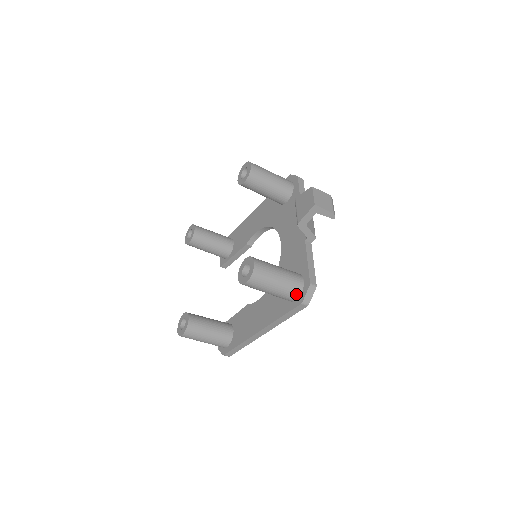
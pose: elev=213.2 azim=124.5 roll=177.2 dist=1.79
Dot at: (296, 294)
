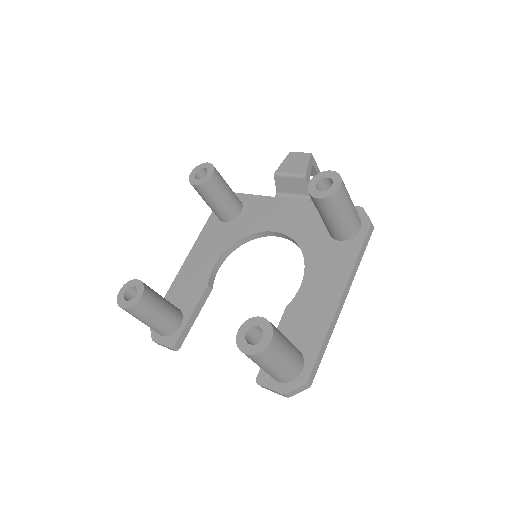
Dot at: (359, 219)
